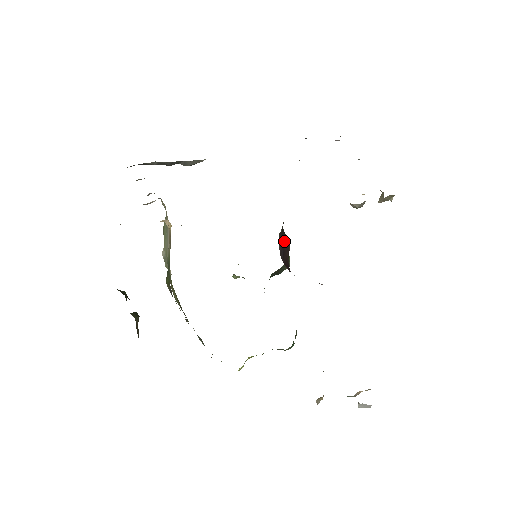
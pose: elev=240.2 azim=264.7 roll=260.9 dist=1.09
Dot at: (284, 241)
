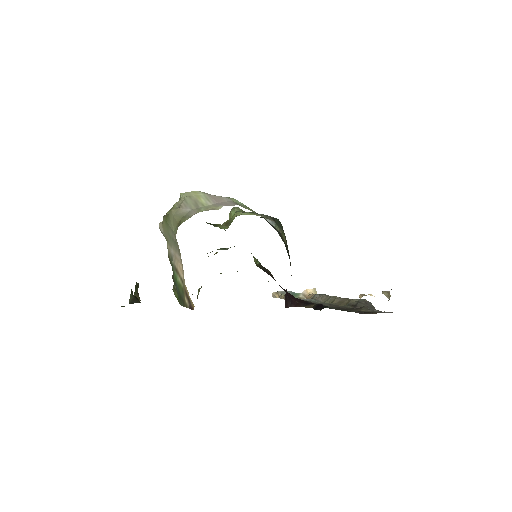
Dot at: occluded
